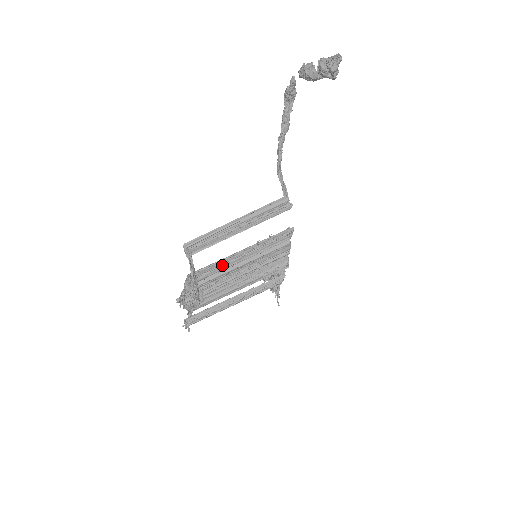
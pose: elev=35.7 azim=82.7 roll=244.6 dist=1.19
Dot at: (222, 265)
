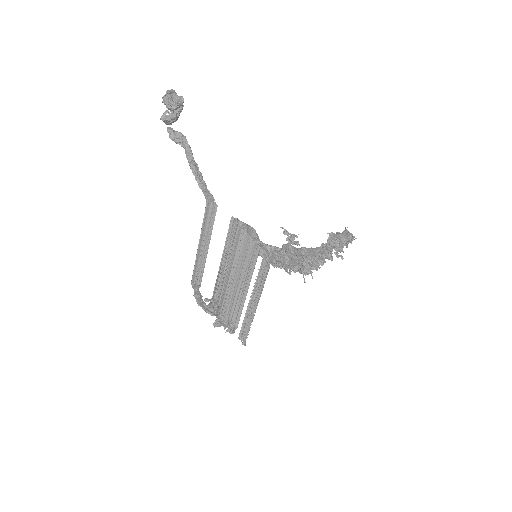
Dot at: (221, 280)
